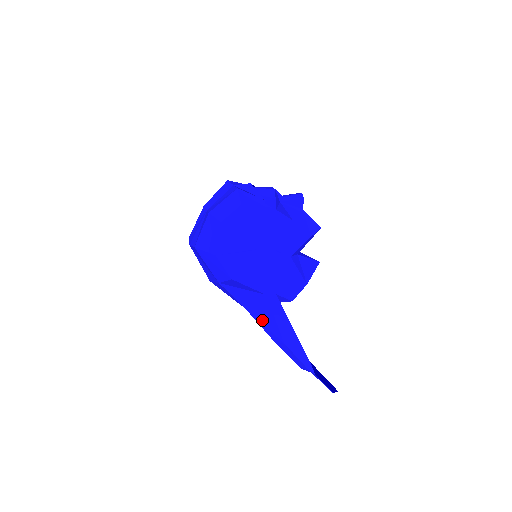
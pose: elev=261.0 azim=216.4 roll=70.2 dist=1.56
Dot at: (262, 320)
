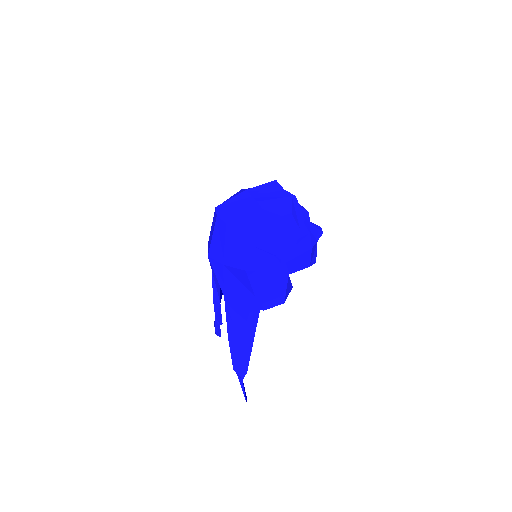
Dot at: (233, 314)
